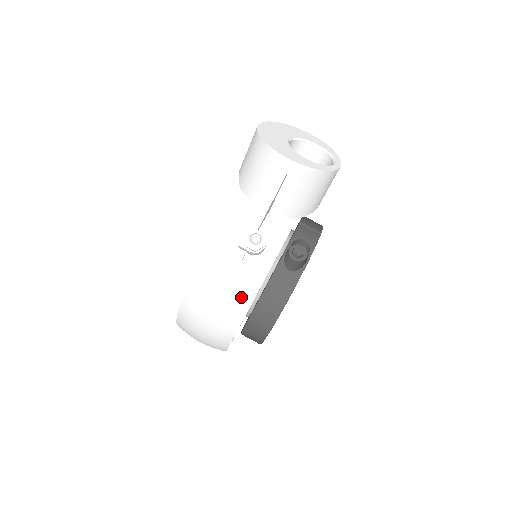
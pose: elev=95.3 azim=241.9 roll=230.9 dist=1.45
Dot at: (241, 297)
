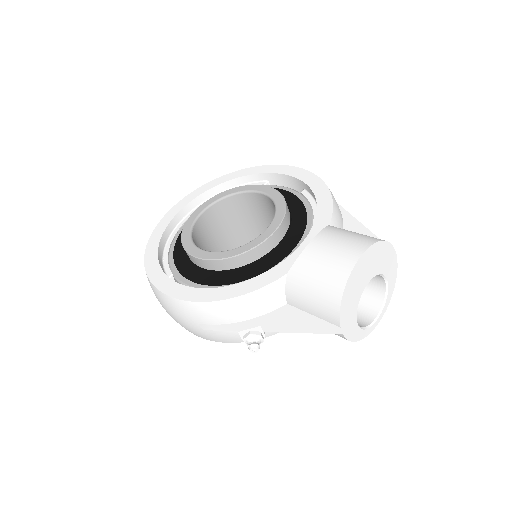
Dot at: (209, 337)
